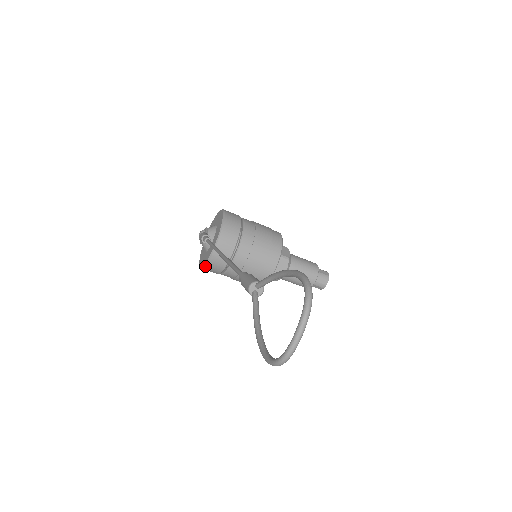
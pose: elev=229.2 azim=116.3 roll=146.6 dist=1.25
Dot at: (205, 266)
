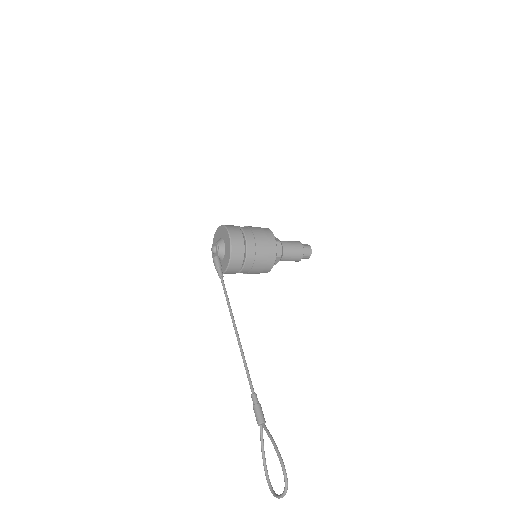
Dot at: occluded
